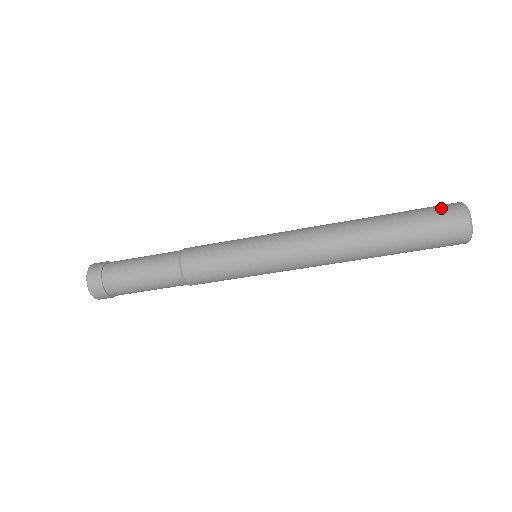
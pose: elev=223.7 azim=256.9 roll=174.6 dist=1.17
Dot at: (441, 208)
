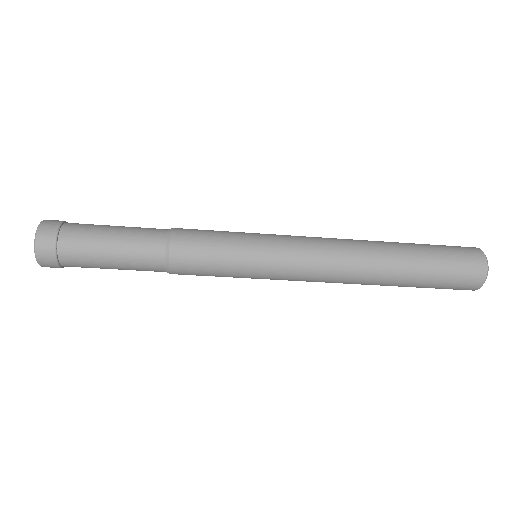
Dot at: occluded
